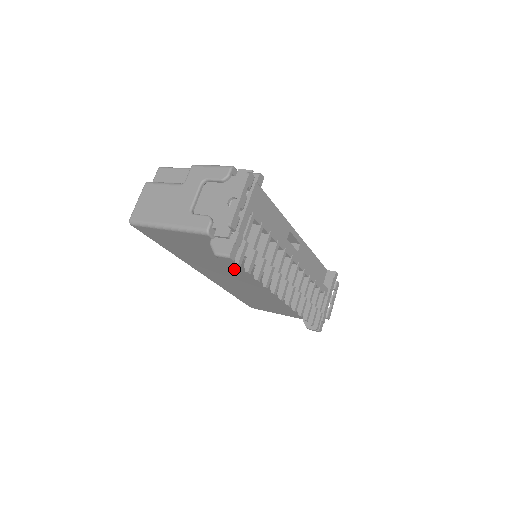
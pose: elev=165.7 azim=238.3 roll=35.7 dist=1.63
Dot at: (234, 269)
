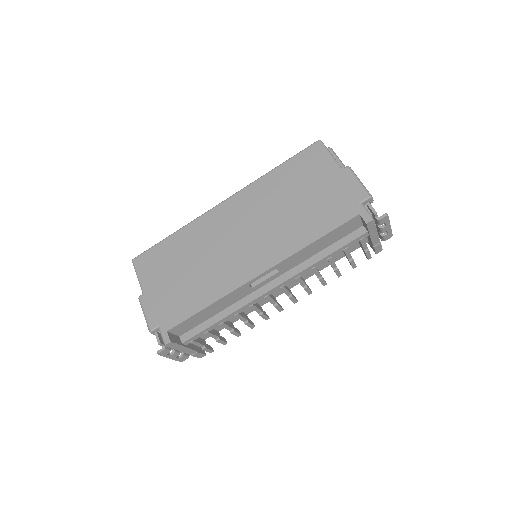
Dot at: occluded
